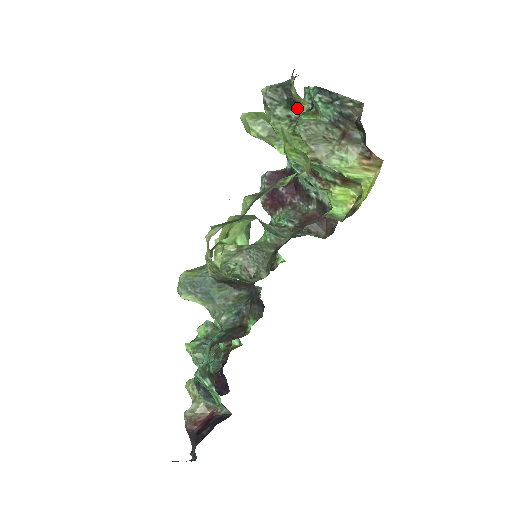
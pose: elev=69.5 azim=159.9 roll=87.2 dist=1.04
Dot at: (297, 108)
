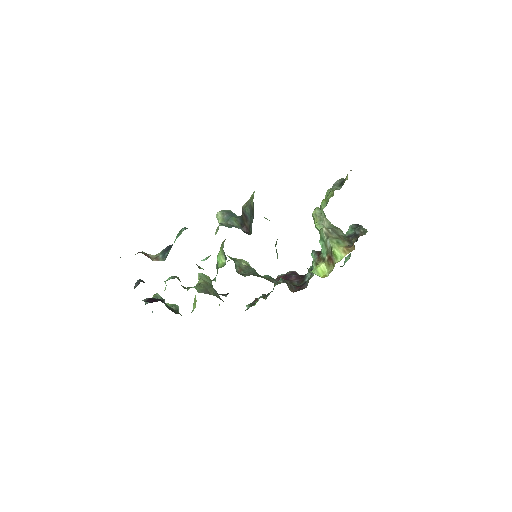
Dot at: occluded
